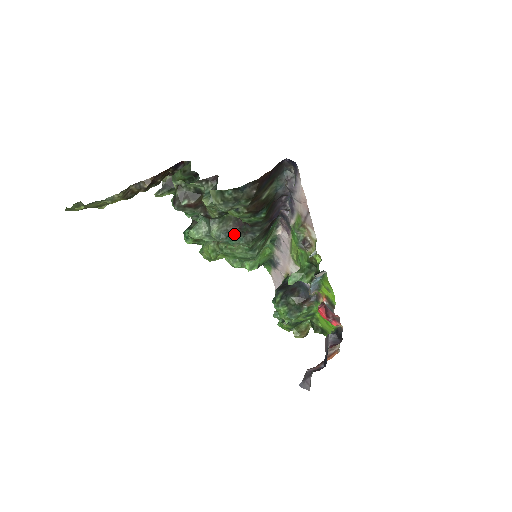
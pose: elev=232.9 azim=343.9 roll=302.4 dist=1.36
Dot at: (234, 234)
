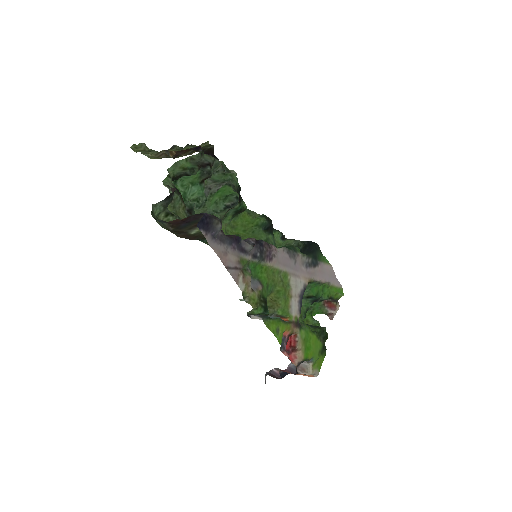
Dot at: occluded
